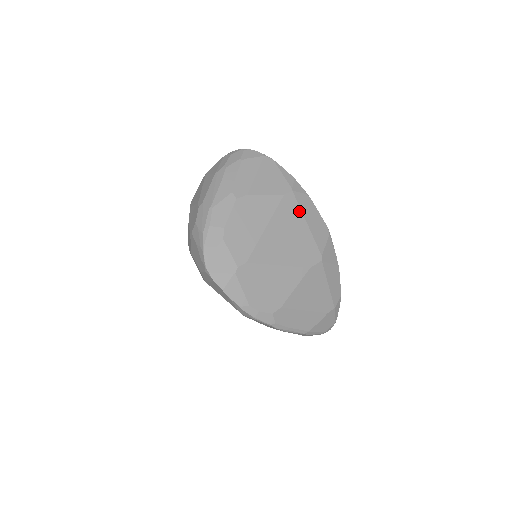
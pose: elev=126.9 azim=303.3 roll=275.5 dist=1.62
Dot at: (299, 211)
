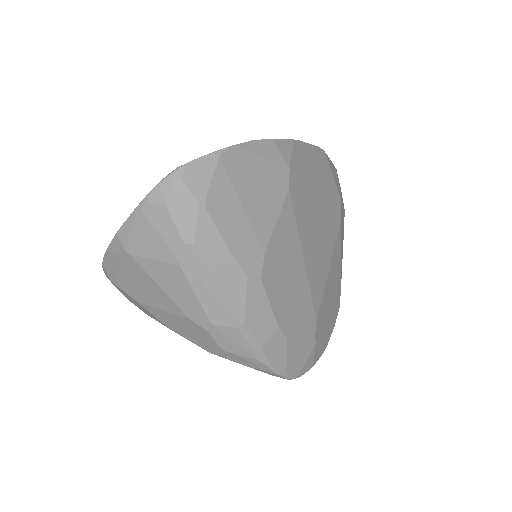
Dot at: (306, 182)
